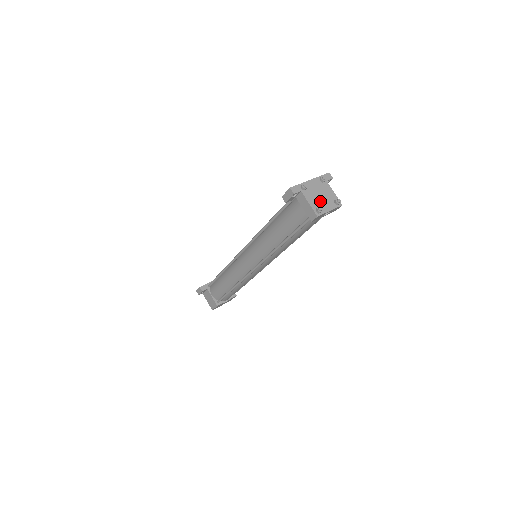
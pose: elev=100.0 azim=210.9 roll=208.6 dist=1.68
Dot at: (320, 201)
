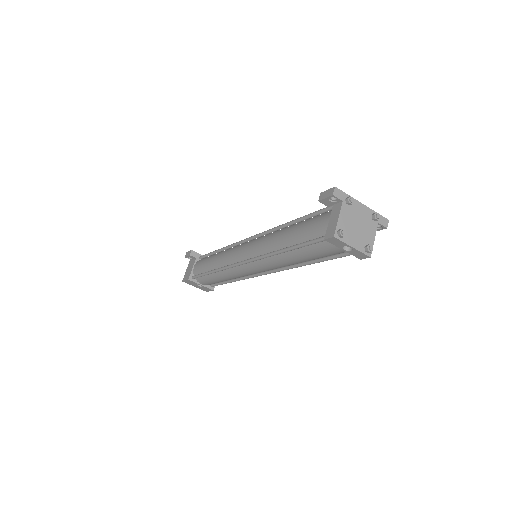
Dot at: (352, 229)
